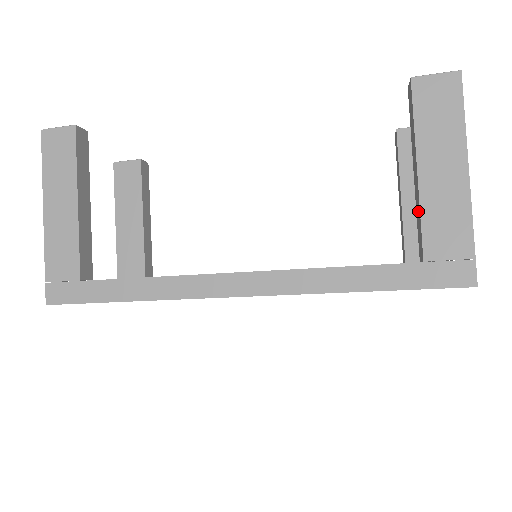
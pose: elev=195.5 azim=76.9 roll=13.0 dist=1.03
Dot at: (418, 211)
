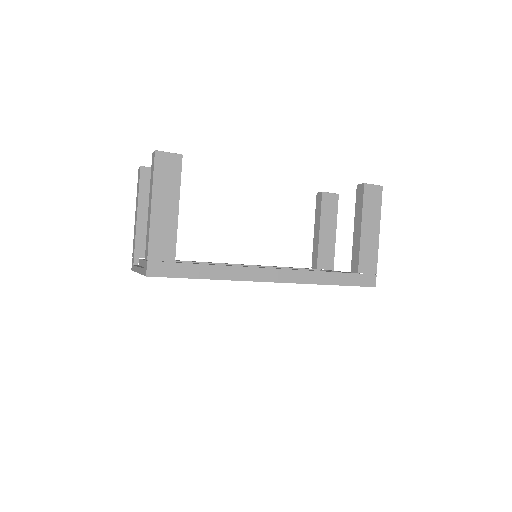
Dot at: (357, 248)
